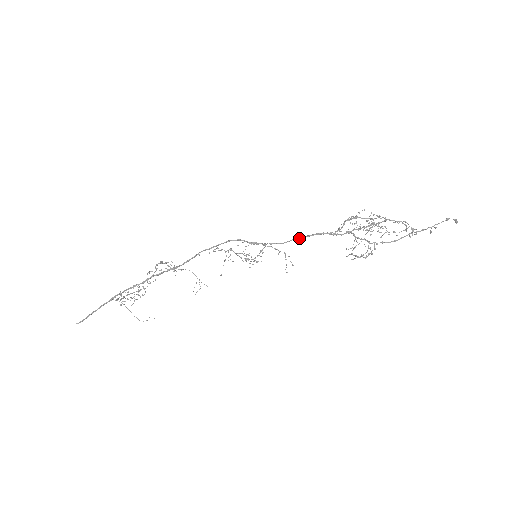
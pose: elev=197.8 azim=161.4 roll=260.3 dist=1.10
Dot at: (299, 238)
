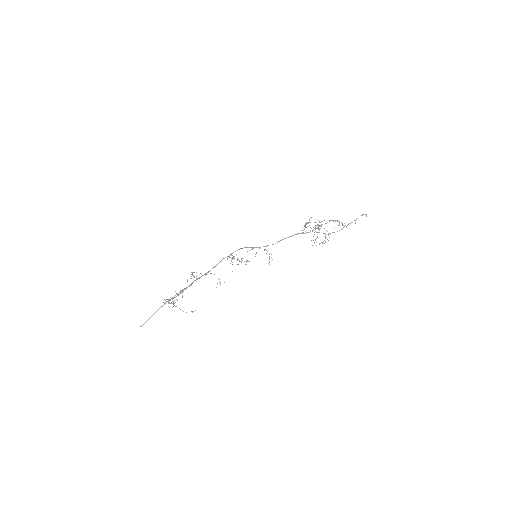
Dot at: (283, 239)
